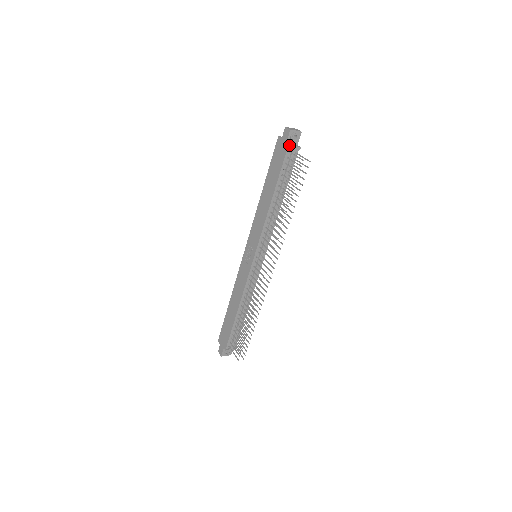
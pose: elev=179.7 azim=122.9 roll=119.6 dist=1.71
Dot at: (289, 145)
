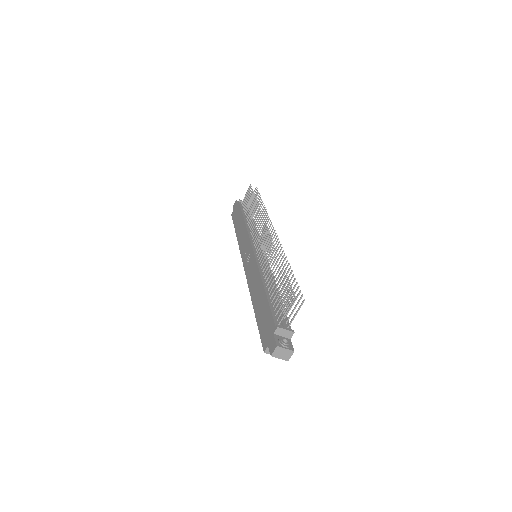
Dot at: (239, 200)
